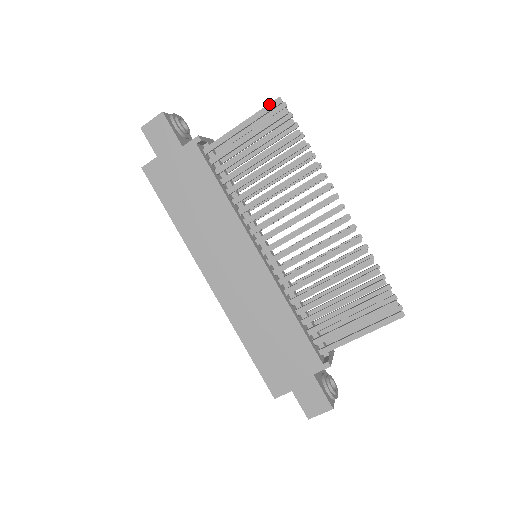
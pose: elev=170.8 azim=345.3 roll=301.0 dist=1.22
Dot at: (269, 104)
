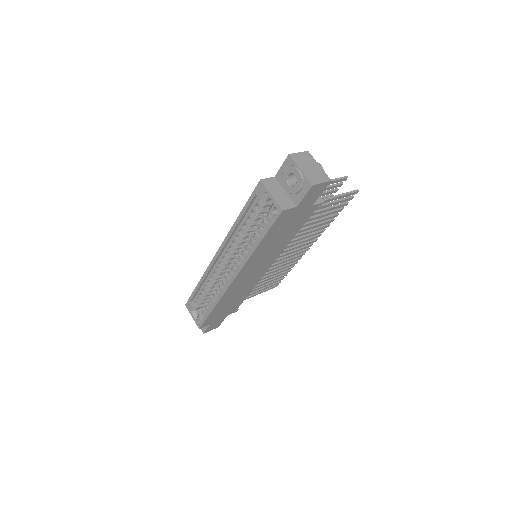
Dot at: (354, 192)
